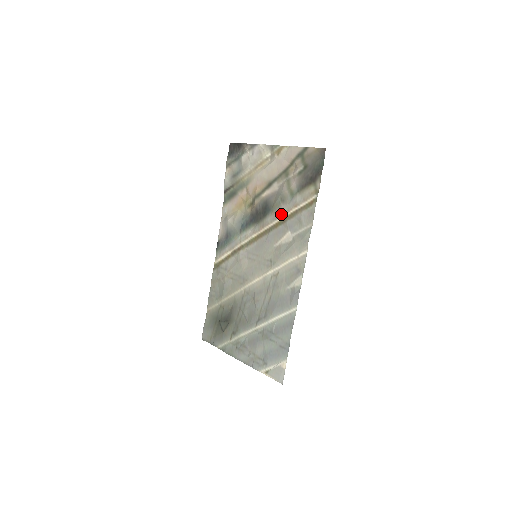
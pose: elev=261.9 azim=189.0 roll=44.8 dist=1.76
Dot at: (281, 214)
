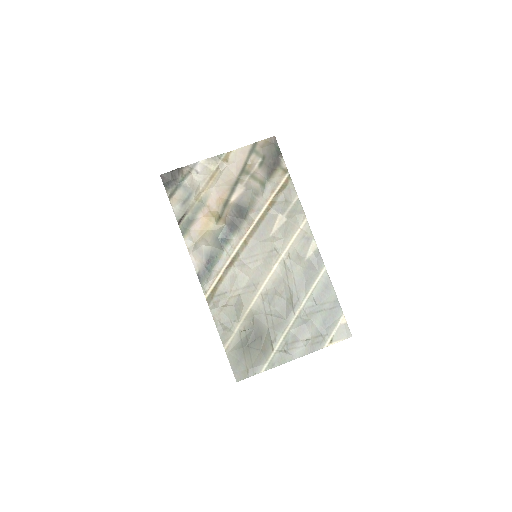
Dot at: (262, 206)
